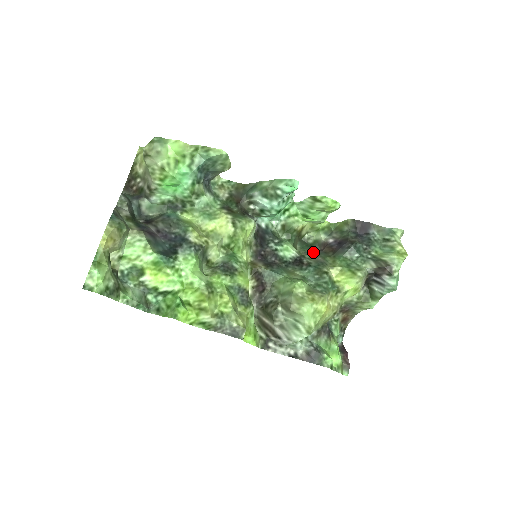
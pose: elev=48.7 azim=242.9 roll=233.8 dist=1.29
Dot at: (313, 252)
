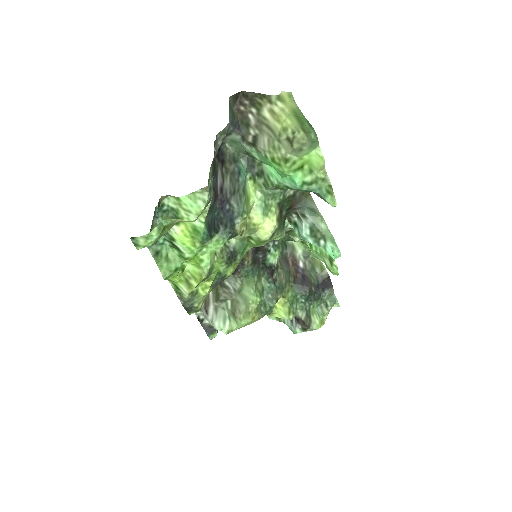
Dot at: (283, 258)
